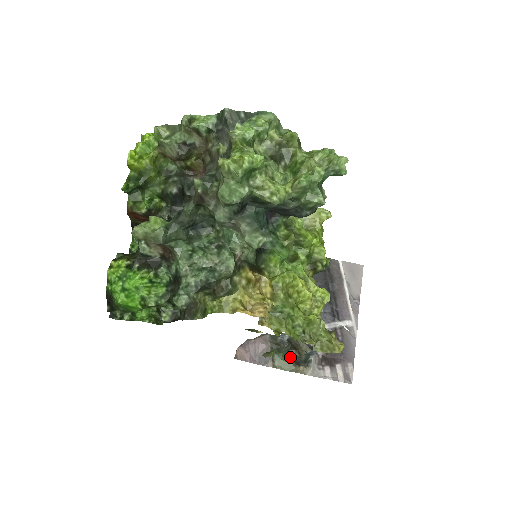
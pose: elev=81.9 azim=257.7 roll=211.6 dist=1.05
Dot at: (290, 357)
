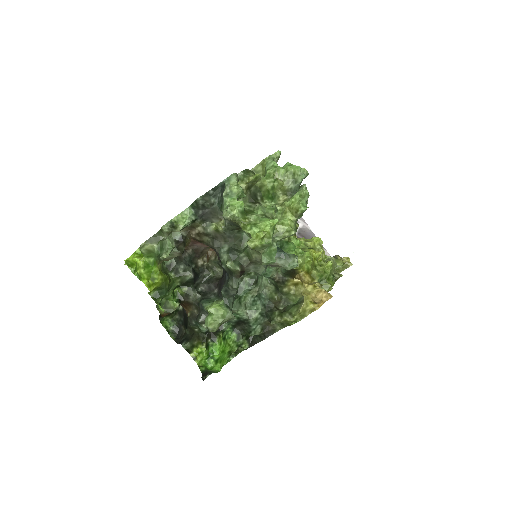
Dot at: occluded
